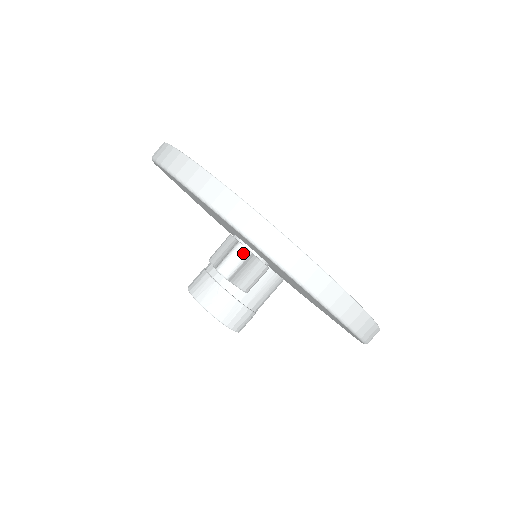
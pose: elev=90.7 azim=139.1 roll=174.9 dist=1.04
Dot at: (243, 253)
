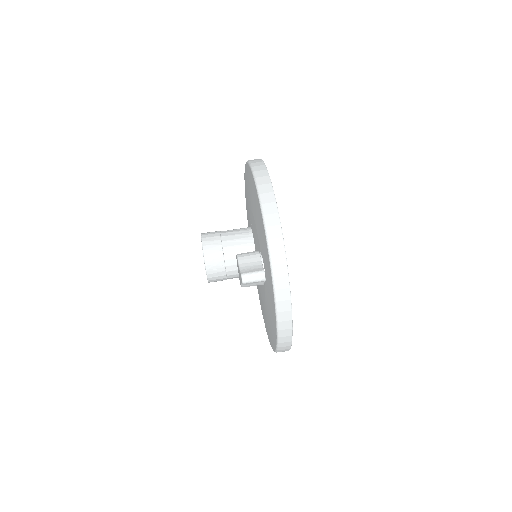
Dot at: (262, 278)
